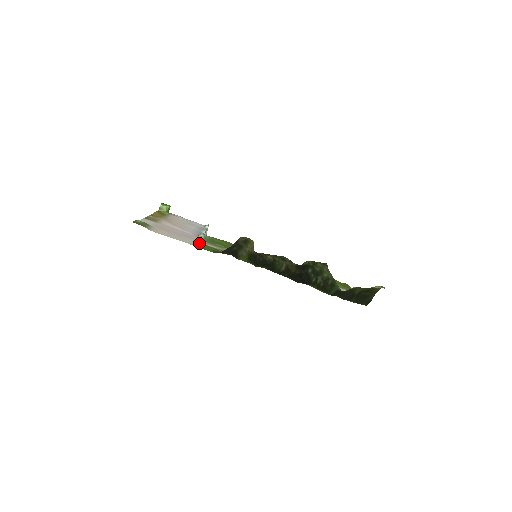
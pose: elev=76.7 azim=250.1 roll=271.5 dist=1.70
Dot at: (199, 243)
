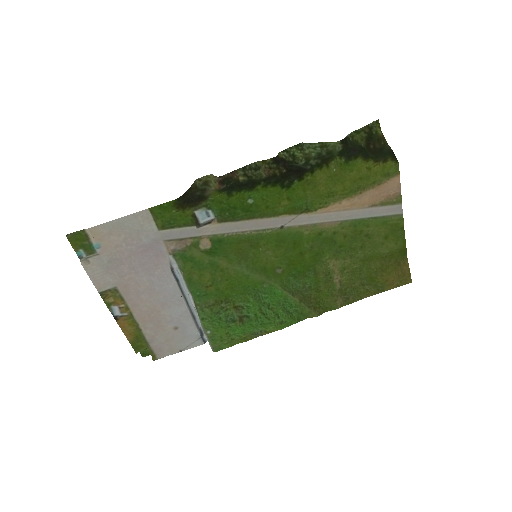
Dot at: (161, 230)
